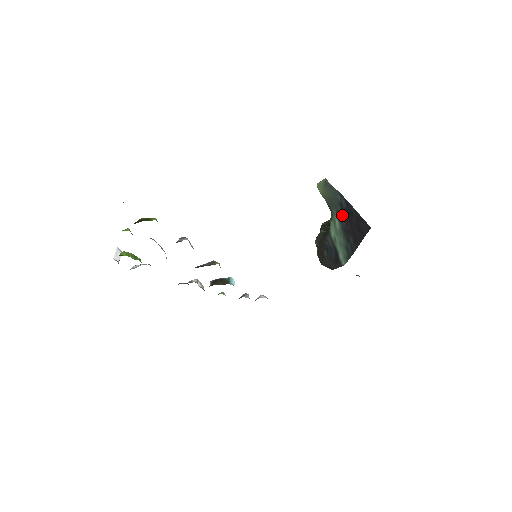
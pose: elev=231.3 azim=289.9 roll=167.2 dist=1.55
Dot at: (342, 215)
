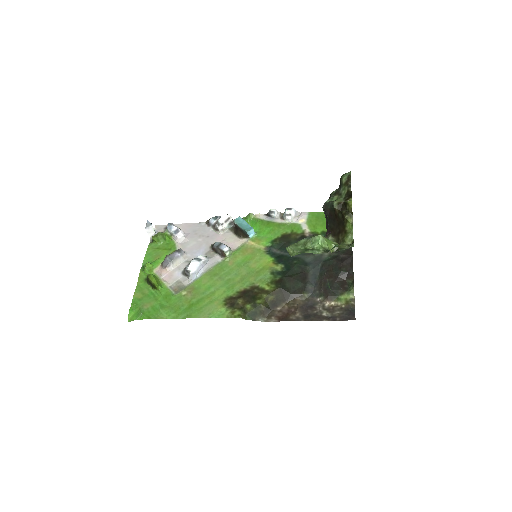
Dot at: occluded
